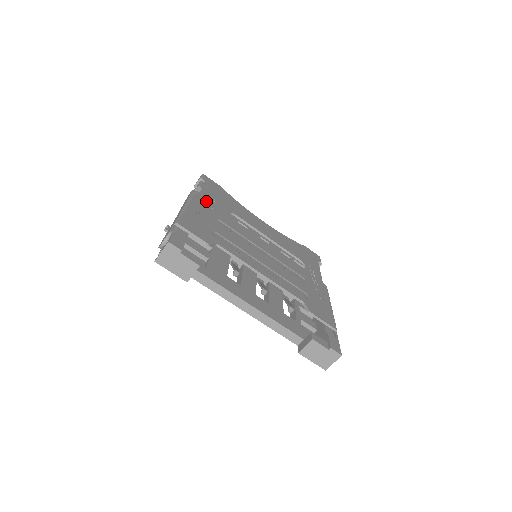
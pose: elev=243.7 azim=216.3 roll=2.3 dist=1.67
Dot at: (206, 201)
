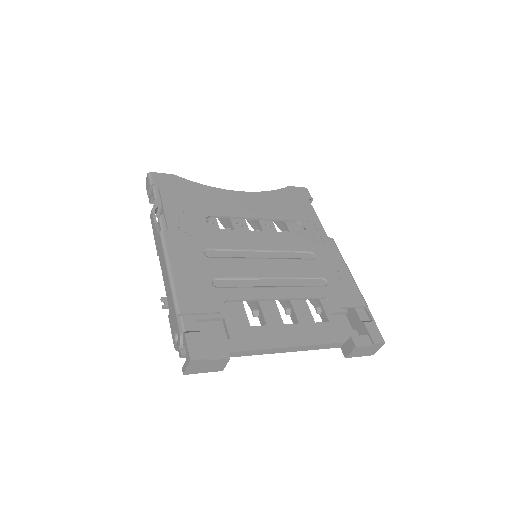
Dot at: (178, 228)
